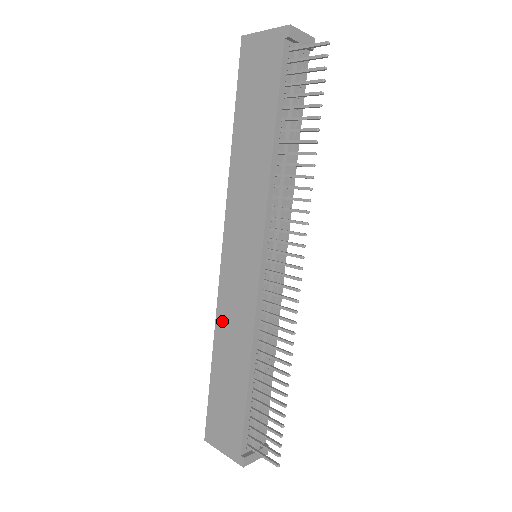
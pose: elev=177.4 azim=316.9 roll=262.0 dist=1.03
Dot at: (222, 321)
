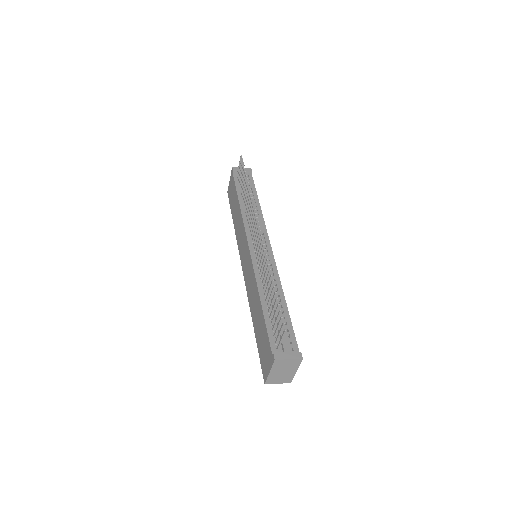
Dot at: (250, 299)
